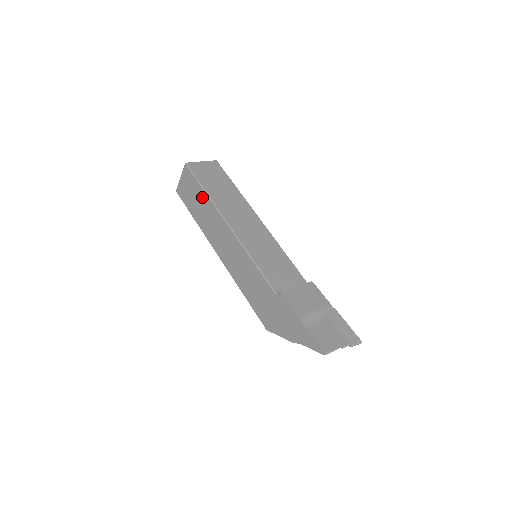
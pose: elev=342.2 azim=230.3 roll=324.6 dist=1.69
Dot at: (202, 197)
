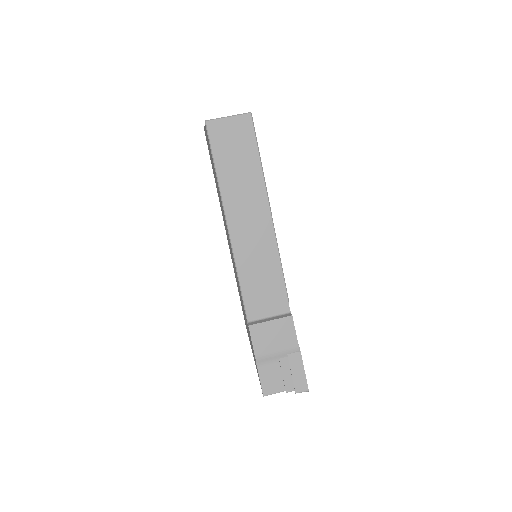
Dot at: (215, 173)
